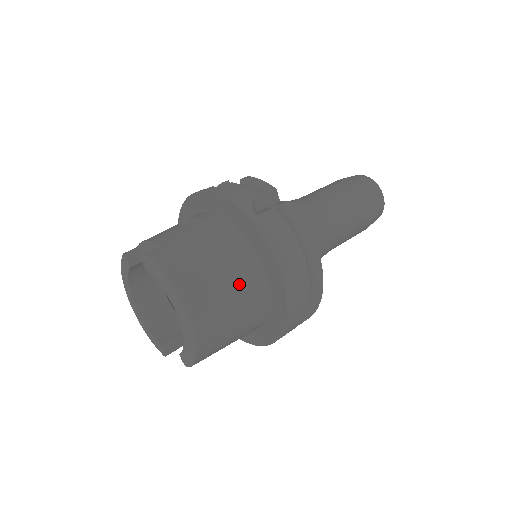
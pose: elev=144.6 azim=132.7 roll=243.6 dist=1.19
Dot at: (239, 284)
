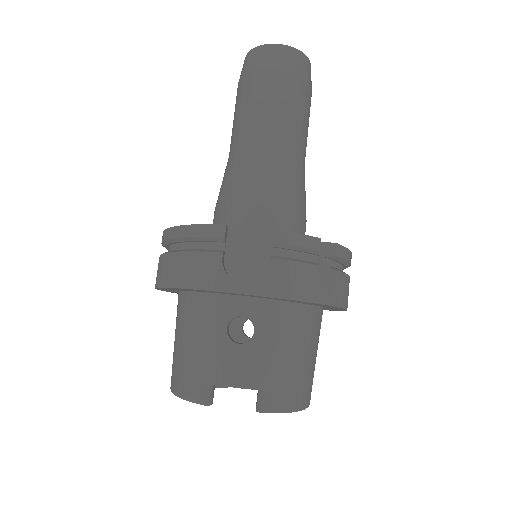
Dot at: (318, 342)
